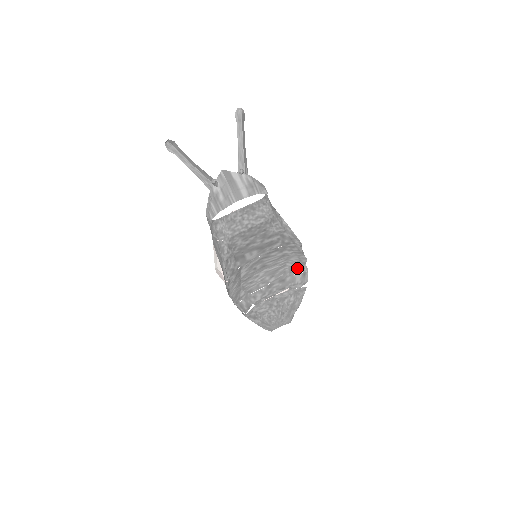
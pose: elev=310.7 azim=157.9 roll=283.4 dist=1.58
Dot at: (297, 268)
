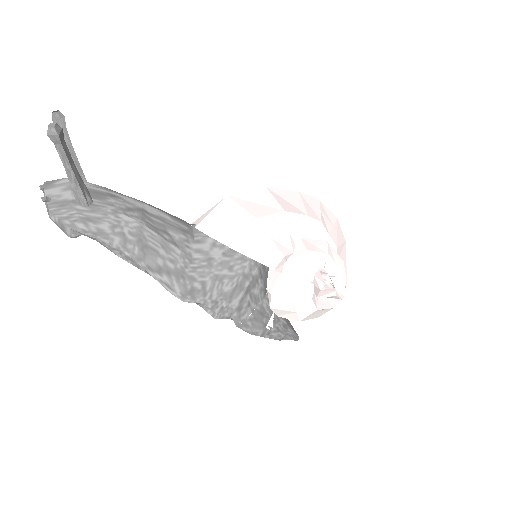
Dot at: occluded
